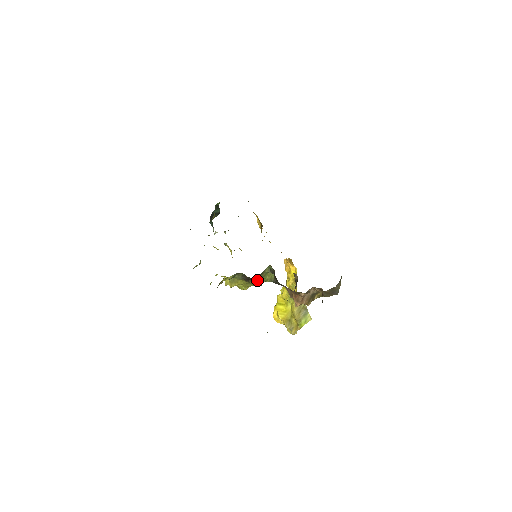
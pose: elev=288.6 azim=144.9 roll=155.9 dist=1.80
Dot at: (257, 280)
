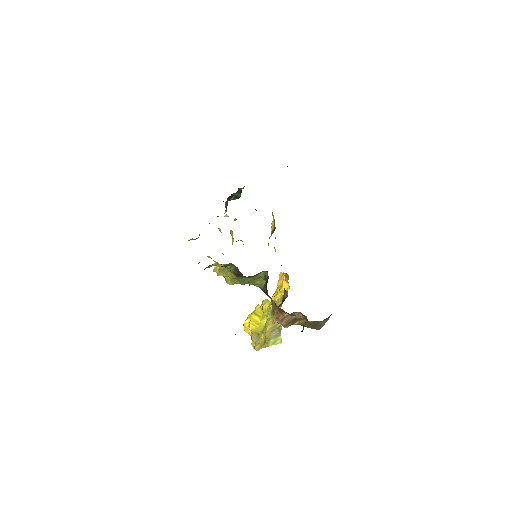
Dot at: (247, 280)
